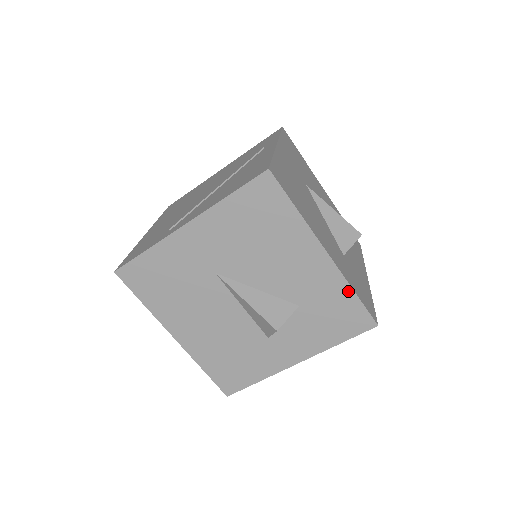
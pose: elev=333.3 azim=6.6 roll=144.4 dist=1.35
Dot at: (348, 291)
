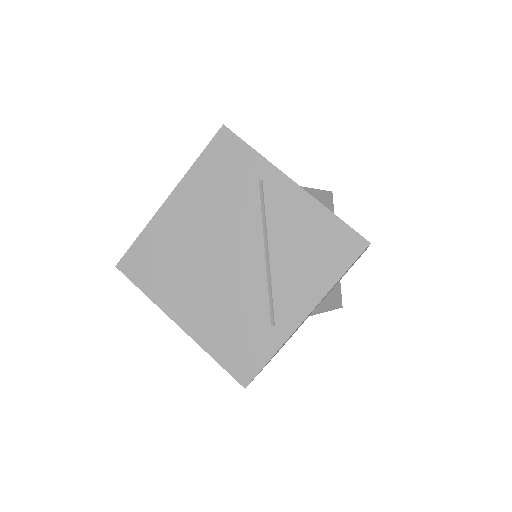
Dot at: occluded
